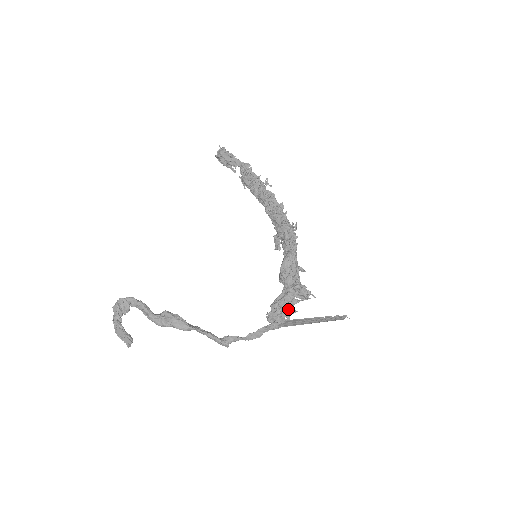
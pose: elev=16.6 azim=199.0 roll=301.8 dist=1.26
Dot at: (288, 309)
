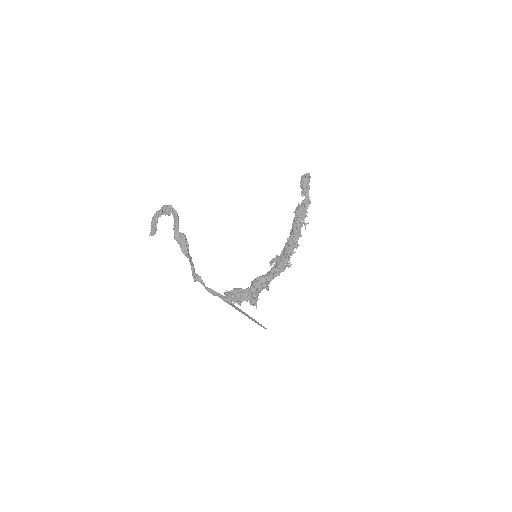
Dot at: (239, 300)
